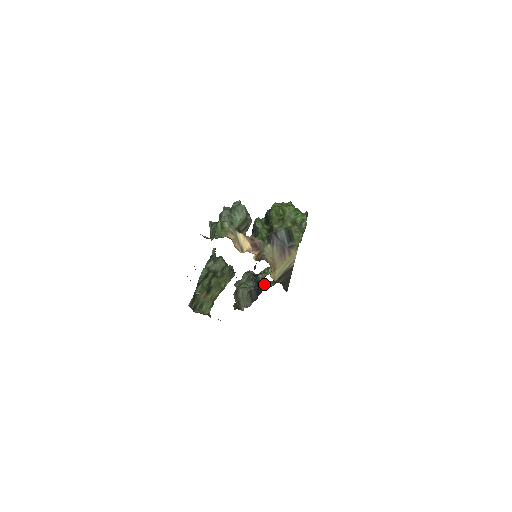
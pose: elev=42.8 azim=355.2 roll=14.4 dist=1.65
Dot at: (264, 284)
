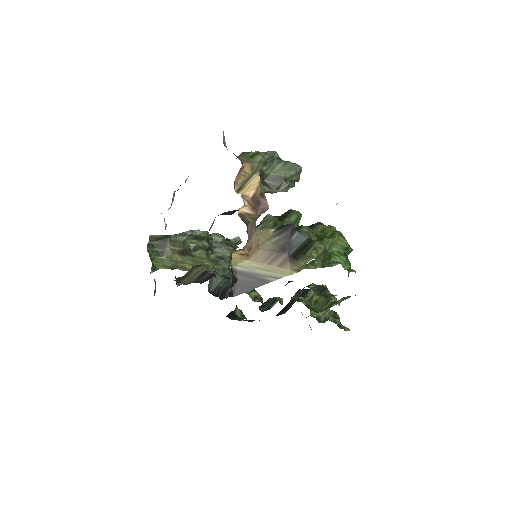
Dot at: occluded
